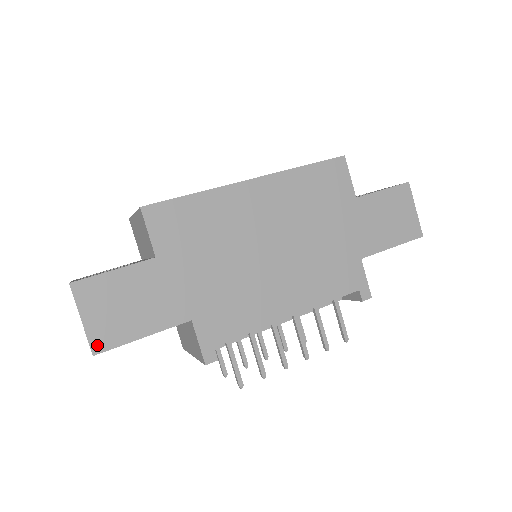
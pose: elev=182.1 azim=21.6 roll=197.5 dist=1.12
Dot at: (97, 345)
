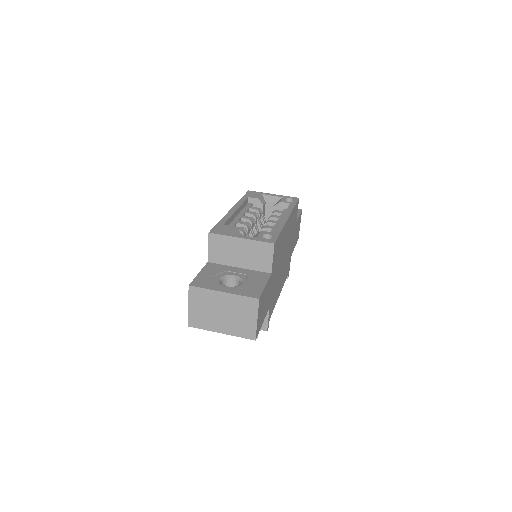
Dot at: (257, 333)
